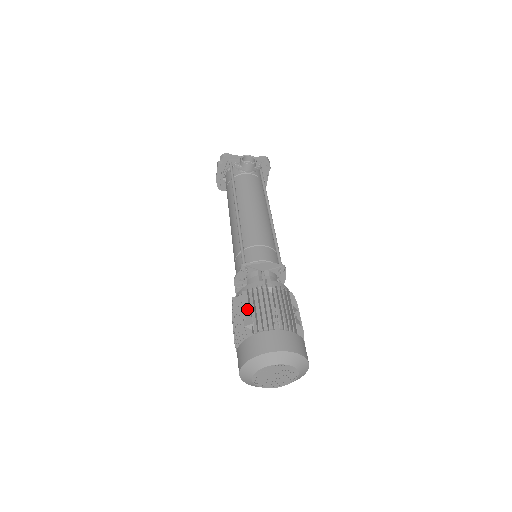
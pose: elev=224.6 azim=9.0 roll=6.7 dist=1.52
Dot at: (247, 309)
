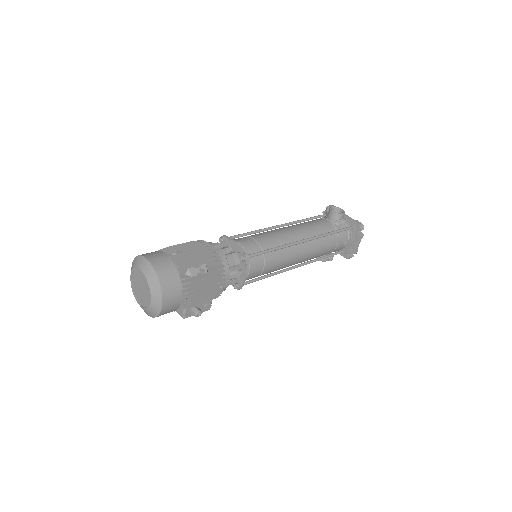
Dot at: occluded
